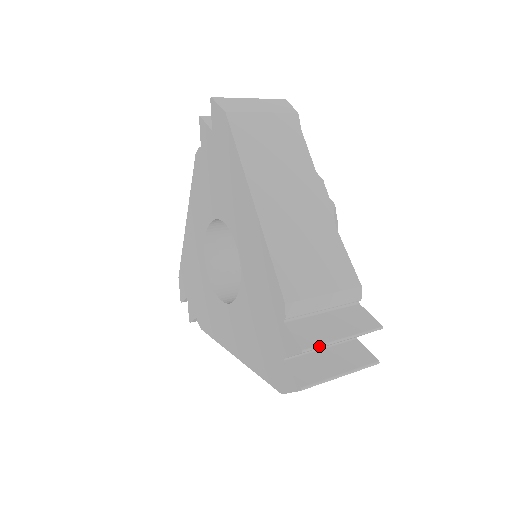
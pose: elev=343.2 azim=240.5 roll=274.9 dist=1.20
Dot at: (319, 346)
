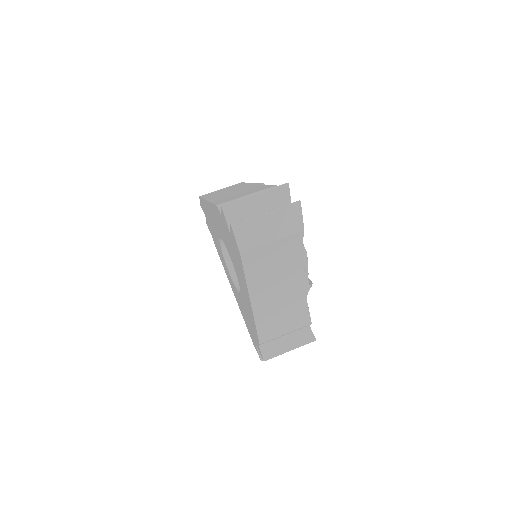
Dot at: occluded
